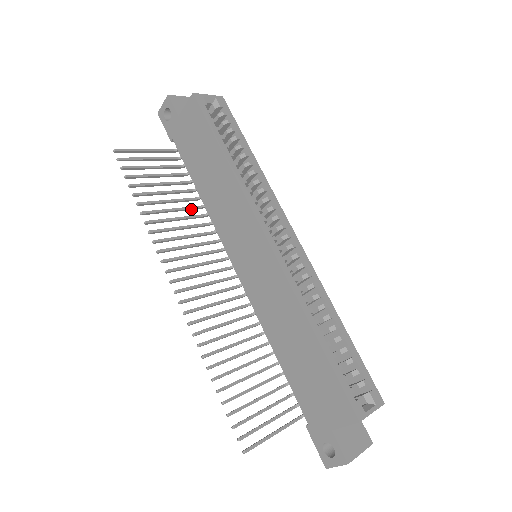
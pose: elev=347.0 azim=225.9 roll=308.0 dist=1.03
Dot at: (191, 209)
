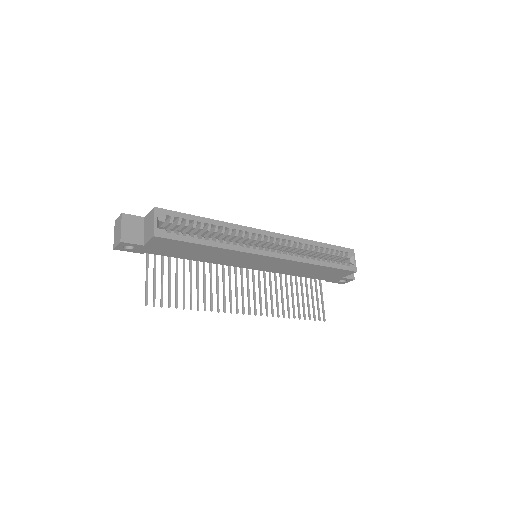
Dot at: (198, 270)
